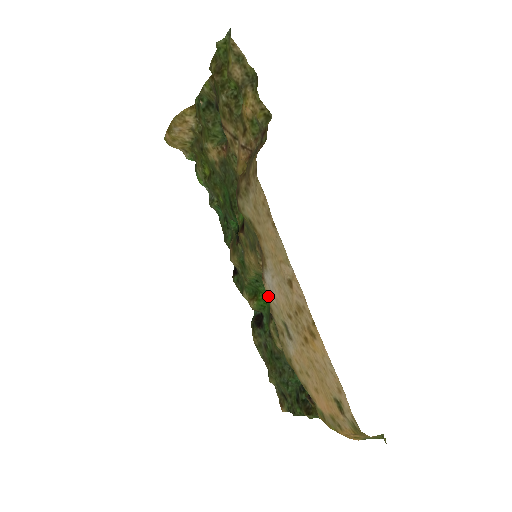
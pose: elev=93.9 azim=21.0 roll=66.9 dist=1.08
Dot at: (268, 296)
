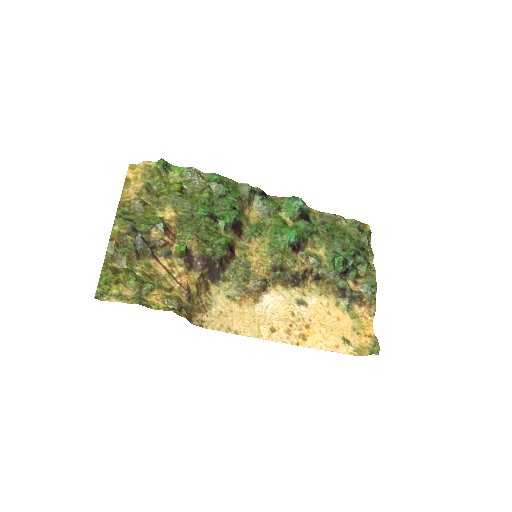
Dot at: (278, 291)
